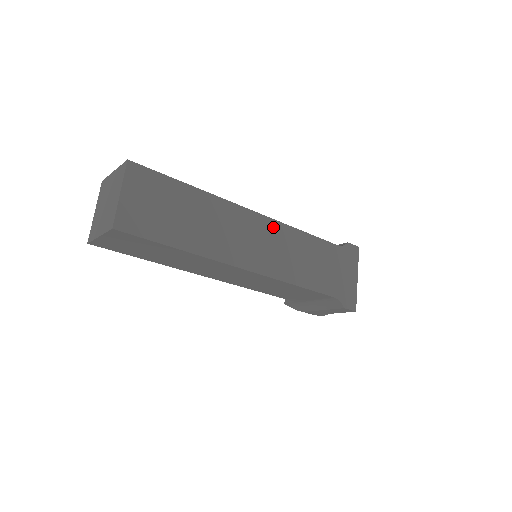
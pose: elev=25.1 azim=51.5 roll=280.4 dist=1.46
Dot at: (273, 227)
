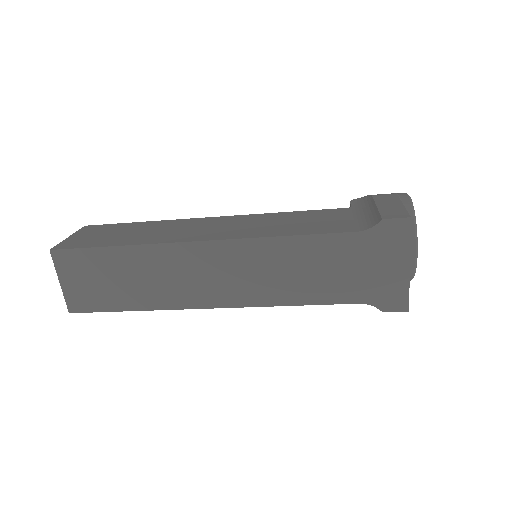
Dot at: (235, 249)
